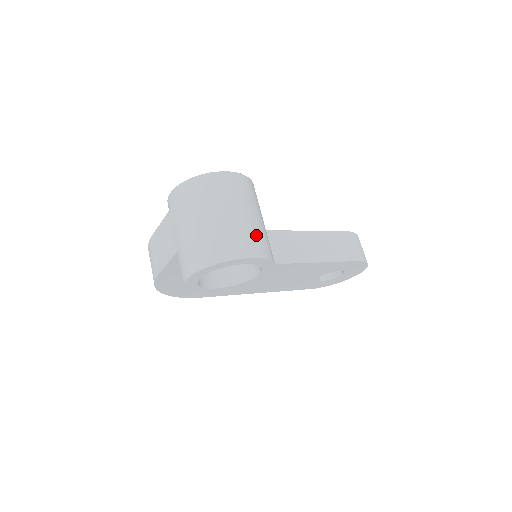
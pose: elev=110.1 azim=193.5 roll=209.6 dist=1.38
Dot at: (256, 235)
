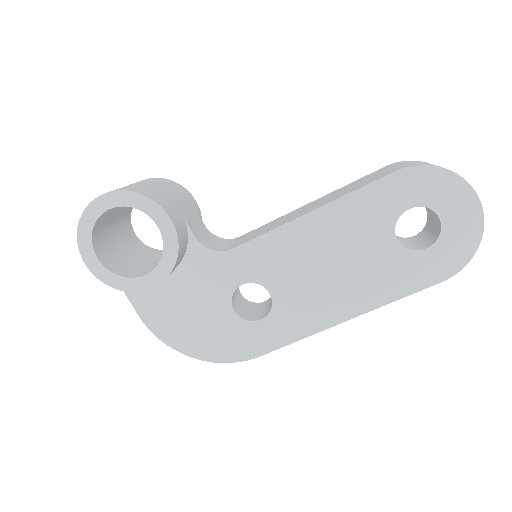
Dot at: occluded
